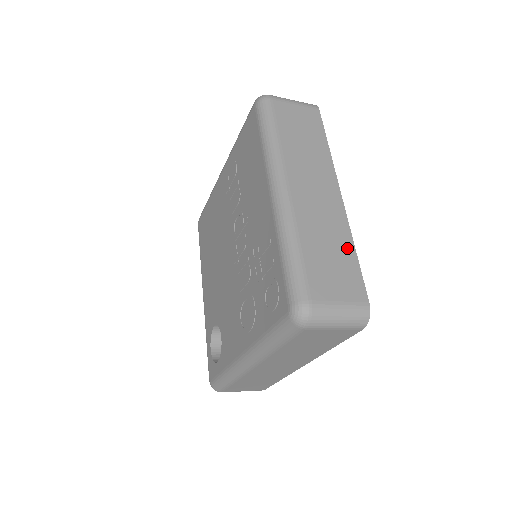
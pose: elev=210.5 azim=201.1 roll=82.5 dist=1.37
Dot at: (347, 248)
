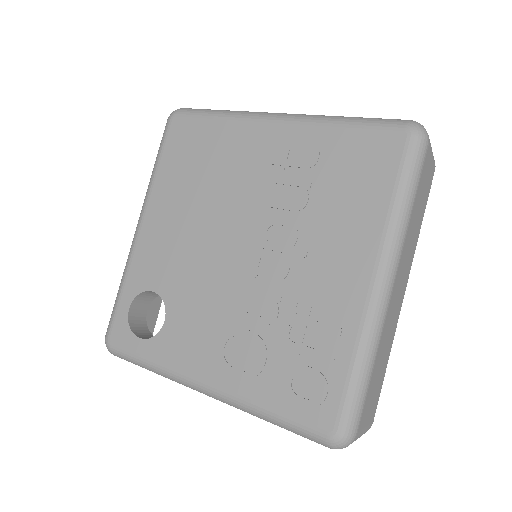
Dot at: (386, 362)
